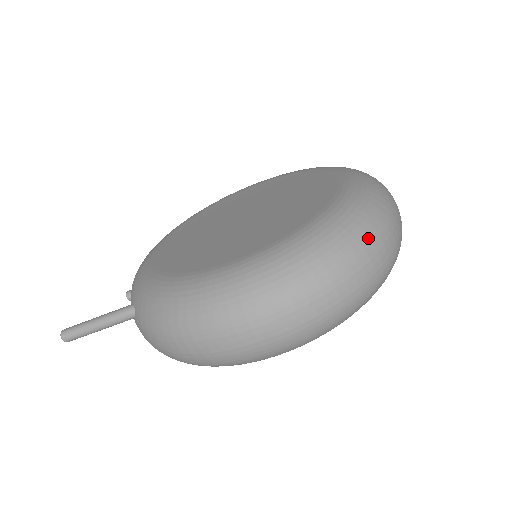
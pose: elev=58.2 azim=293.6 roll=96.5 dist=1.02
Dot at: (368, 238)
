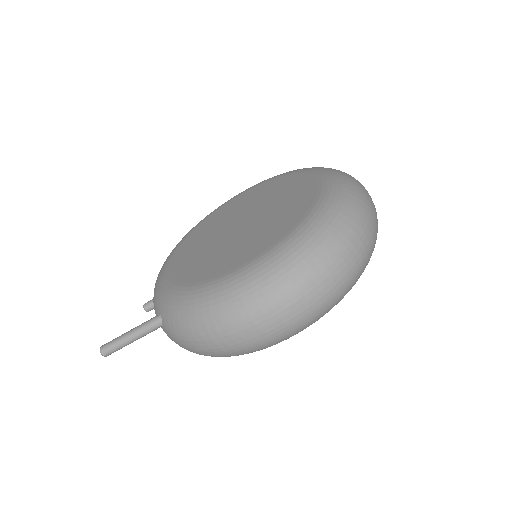
Dot at: (350, 229)
